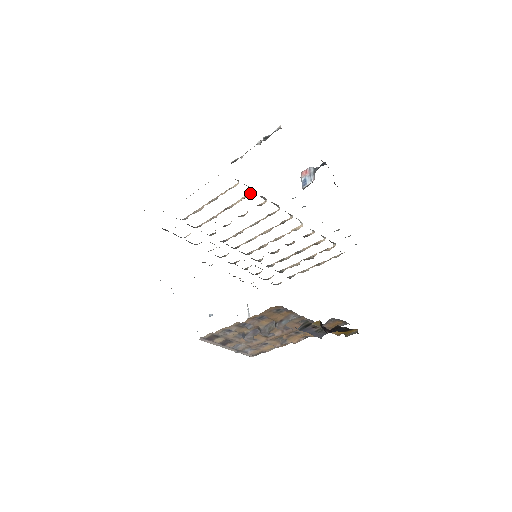
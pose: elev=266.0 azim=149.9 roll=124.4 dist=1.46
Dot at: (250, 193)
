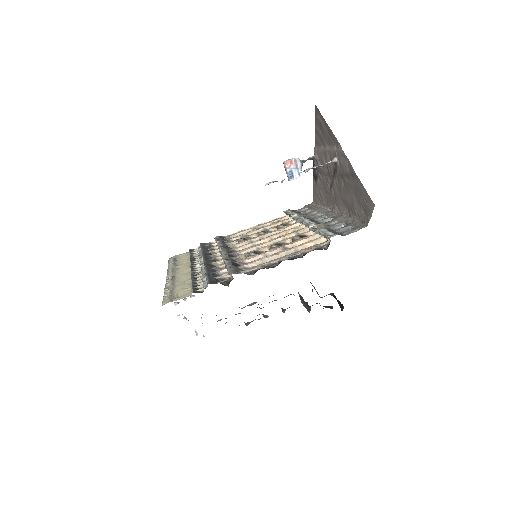
Dot at: (316, 236)
